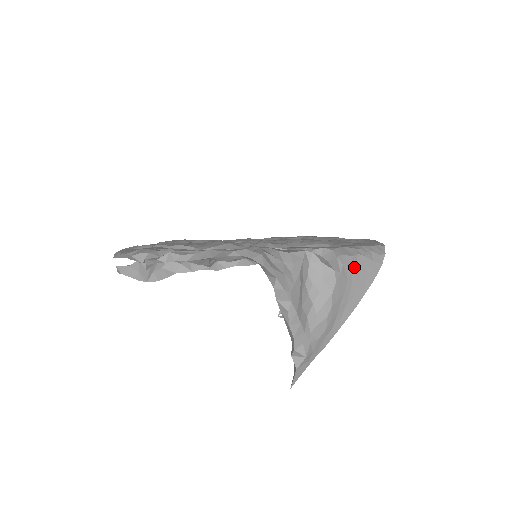
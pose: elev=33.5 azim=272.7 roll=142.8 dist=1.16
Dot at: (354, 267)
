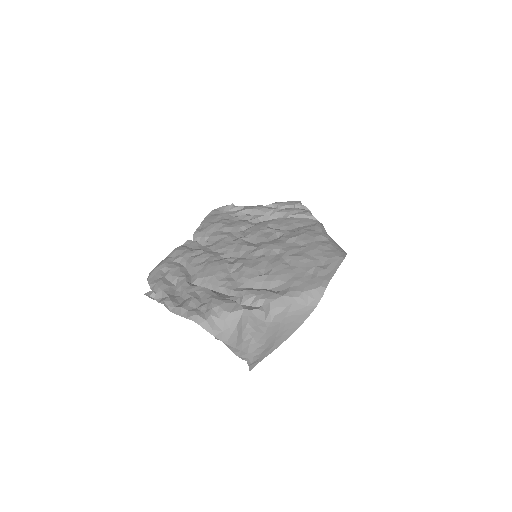
Dot at: (287, 314)
